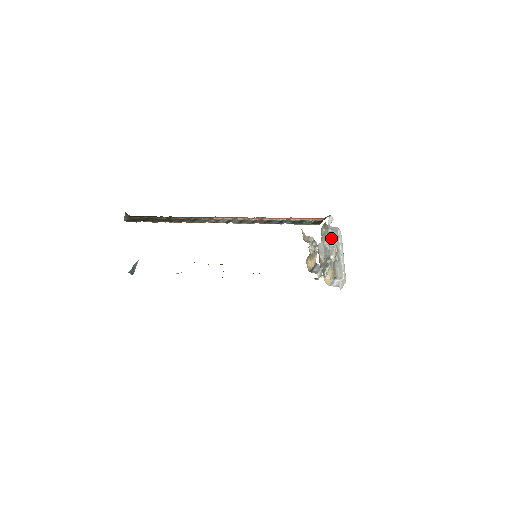
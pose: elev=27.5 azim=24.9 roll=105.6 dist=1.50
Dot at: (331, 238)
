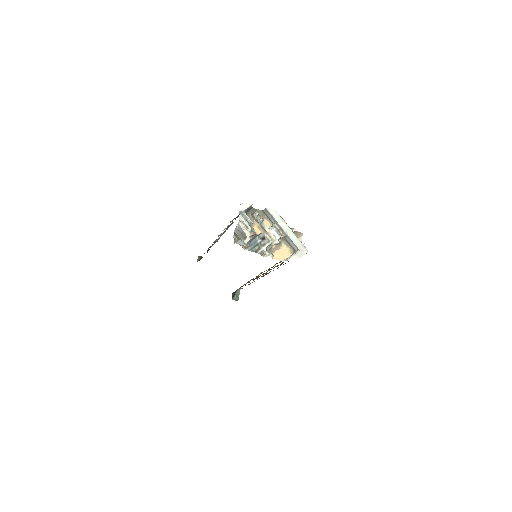
Dot at: (241, 221)
